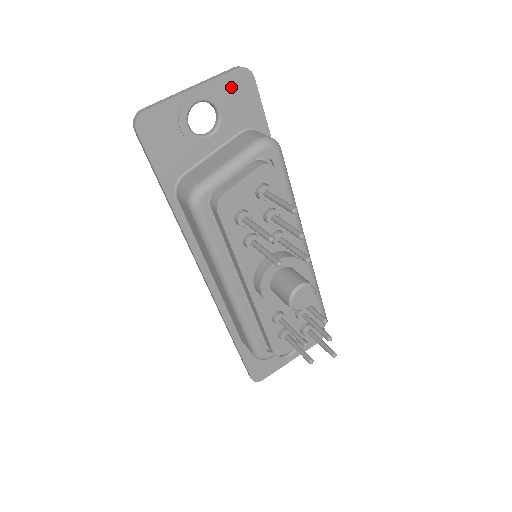
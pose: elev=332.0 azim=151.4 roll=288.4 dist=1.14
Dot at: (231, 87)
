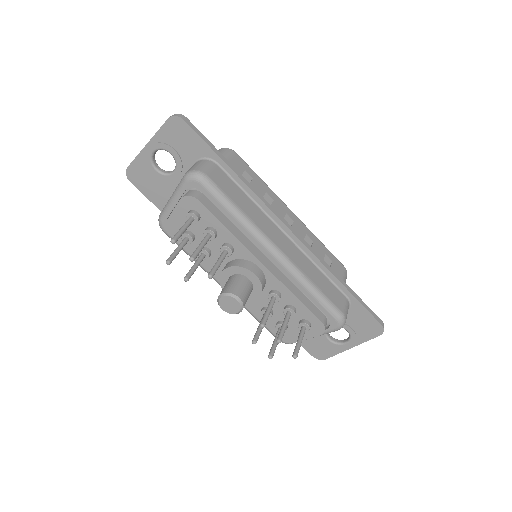
Dot at: (171, 134)
